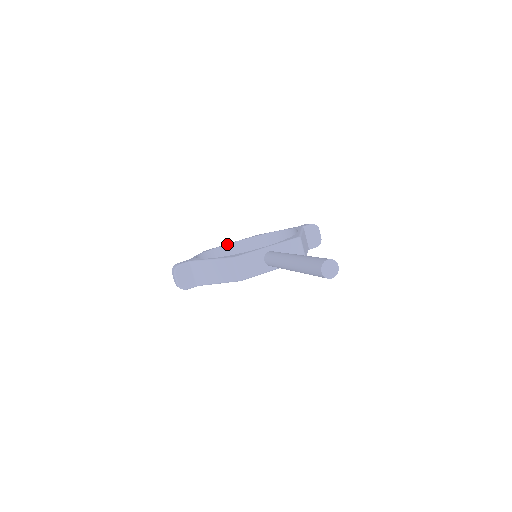
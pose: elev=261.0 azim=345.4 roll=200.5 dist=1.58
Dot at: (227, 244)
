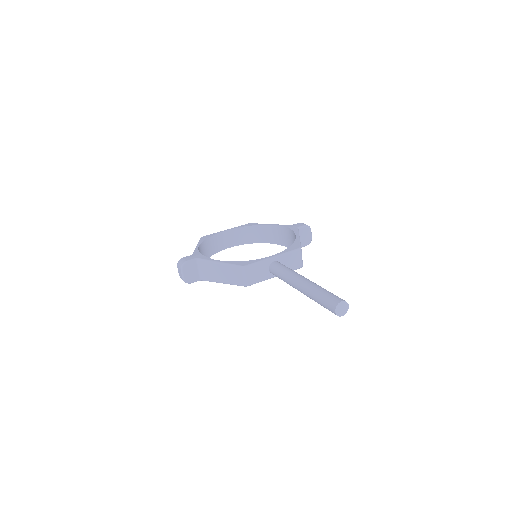
Dot at: (222, 231)
